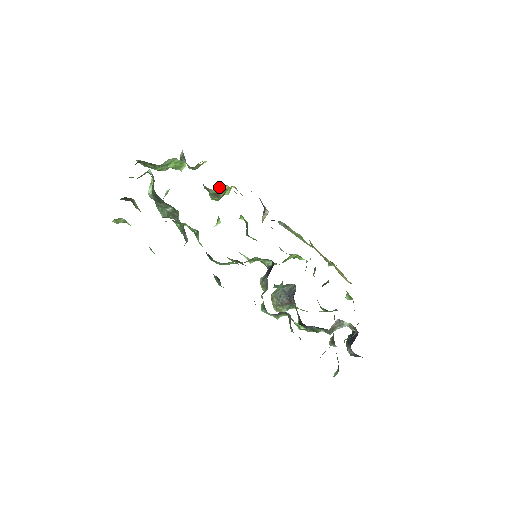
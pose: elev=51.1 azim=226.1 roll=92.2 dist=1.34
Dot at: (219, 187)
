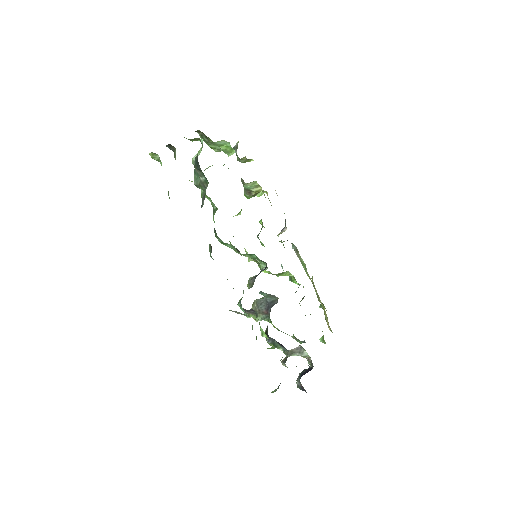
Dot at: (253, 184)
